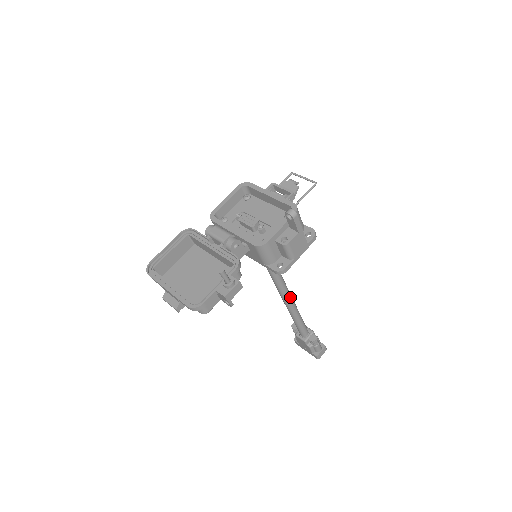
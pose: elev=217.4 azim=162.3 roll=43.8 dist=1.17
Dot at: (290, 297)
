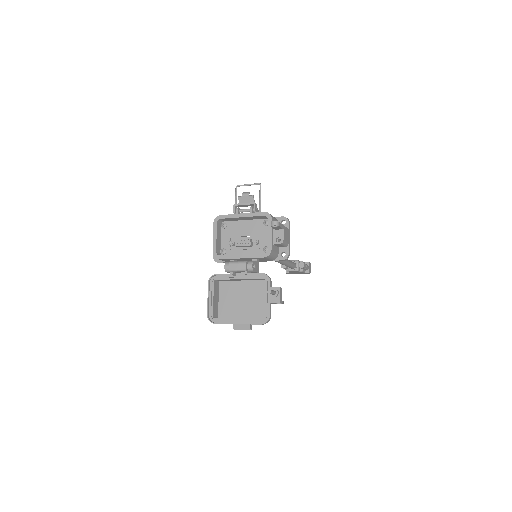
Dot at: occluded
